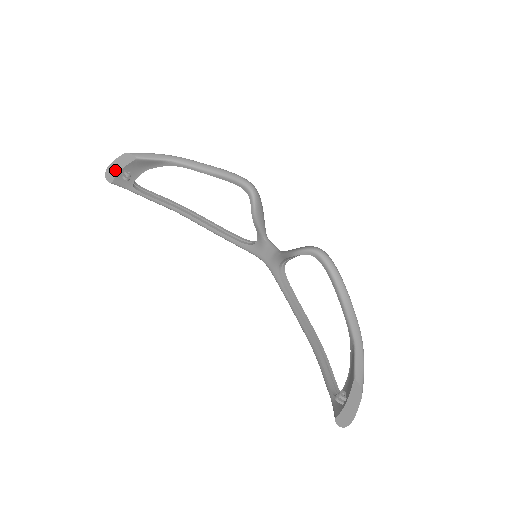
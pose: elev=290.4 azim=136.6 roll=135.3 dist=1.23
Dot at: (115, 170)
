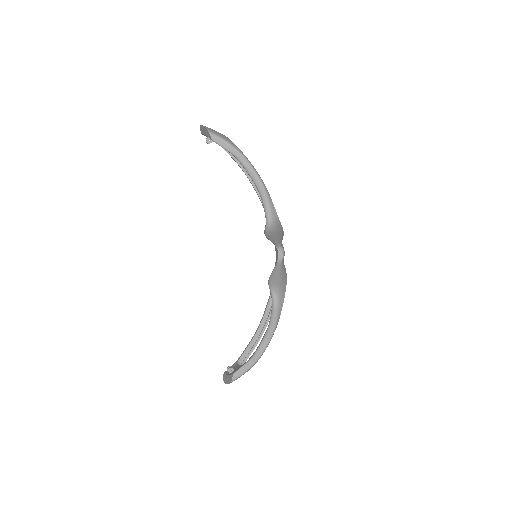
Dot at: (203, 131)
